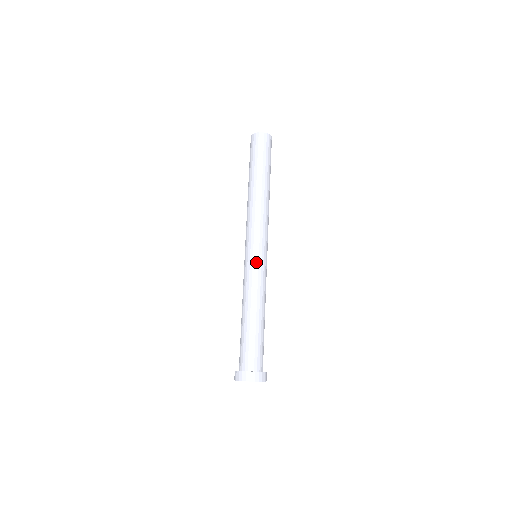
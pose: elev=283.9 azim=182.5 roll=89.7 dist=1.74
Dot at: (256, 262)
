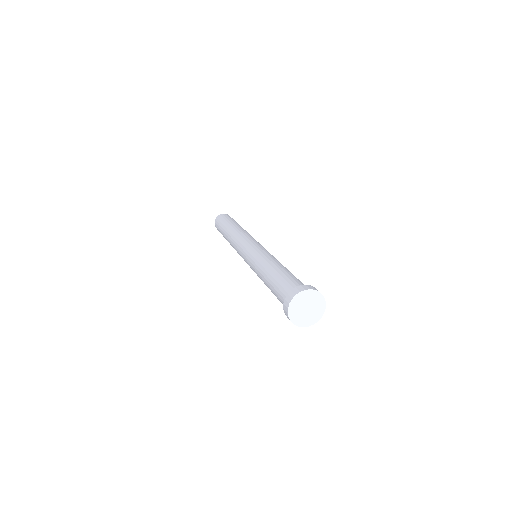
Dot at: occluded
